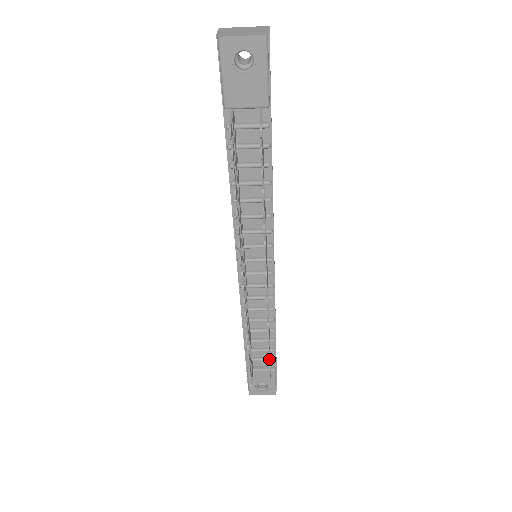
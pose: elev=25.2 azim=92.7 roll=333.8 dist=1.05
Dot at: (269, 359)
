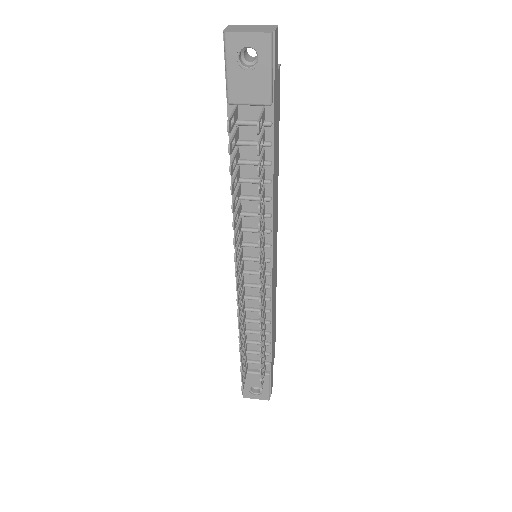
Dot at: (260, 361)
